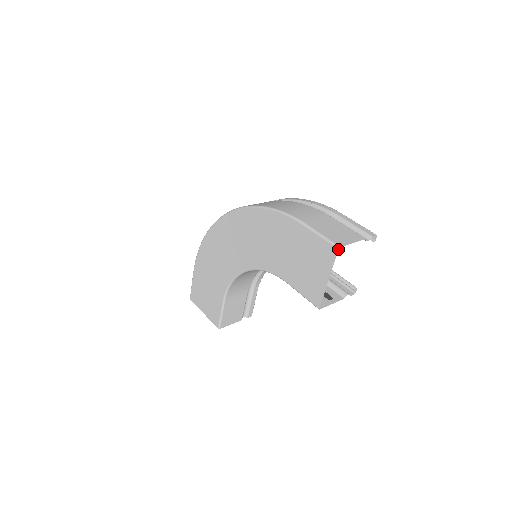
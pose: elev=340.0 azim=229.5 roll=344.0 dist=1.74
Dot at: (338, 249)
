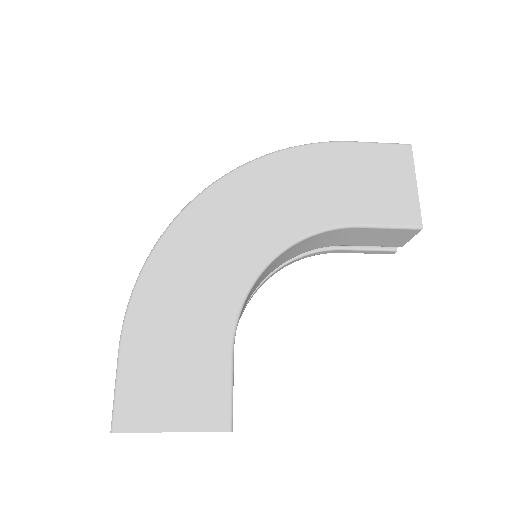
Dot at: (411, 145)
